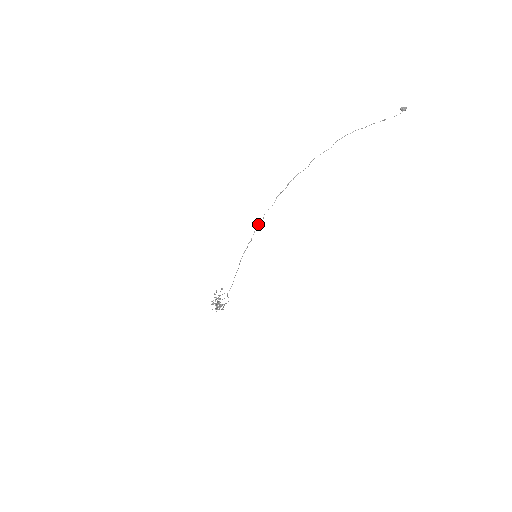
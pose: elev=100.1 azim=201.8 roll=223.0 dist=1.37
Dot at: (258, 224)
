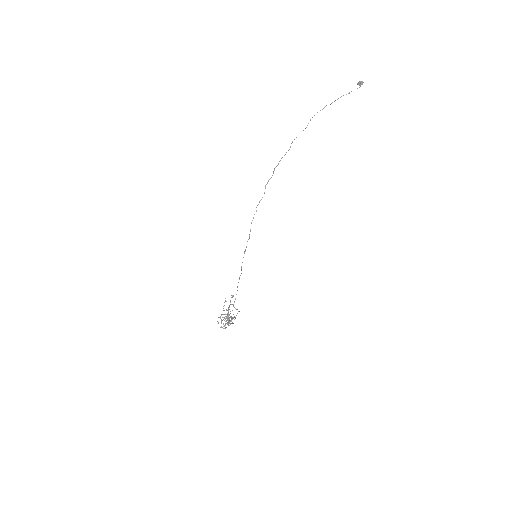
Dot at: occluded
